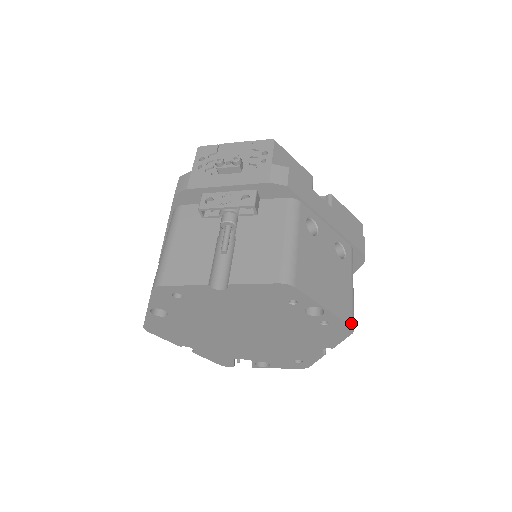
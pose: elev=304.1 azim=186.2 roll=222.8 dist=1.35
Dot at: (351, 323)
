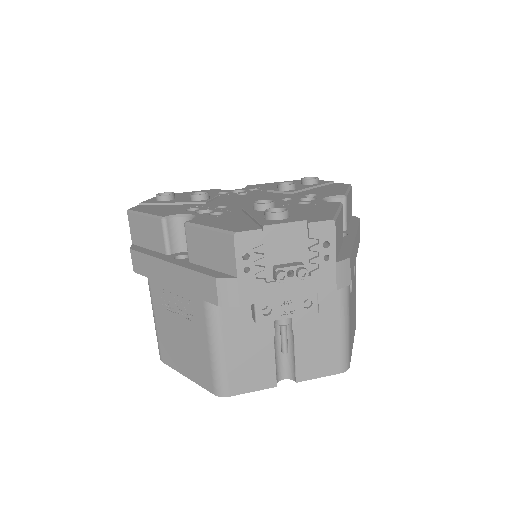
Dot at: occluded
